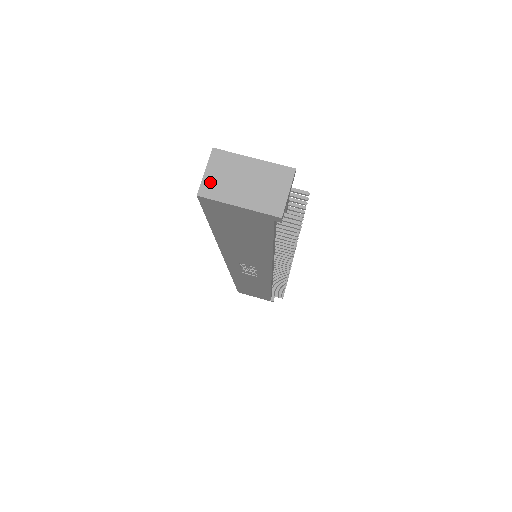
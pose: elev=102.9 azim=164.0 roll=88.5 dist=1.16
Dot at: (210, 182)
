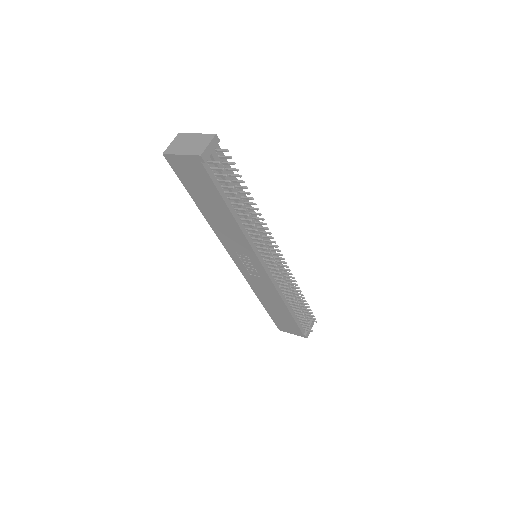
Dot at: (171, 147)
